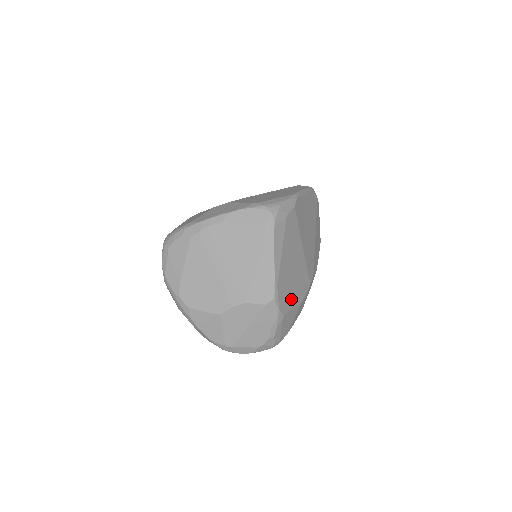
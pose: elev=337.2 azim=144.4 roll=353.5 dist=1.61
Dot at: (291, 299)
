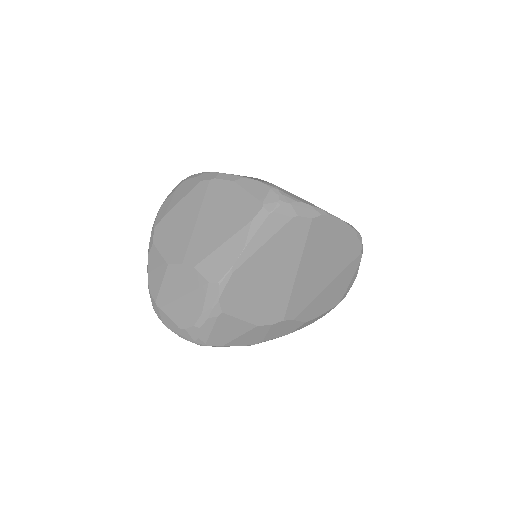
Dot at: (244, 307)
